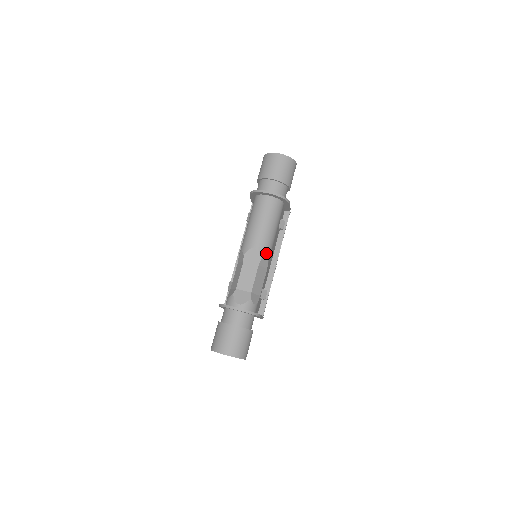
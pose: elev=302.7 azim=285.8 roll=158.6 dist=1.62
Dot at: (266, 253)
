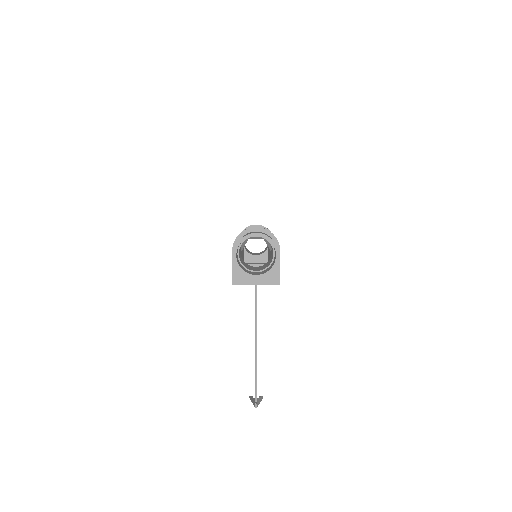
Dot at: occluded
